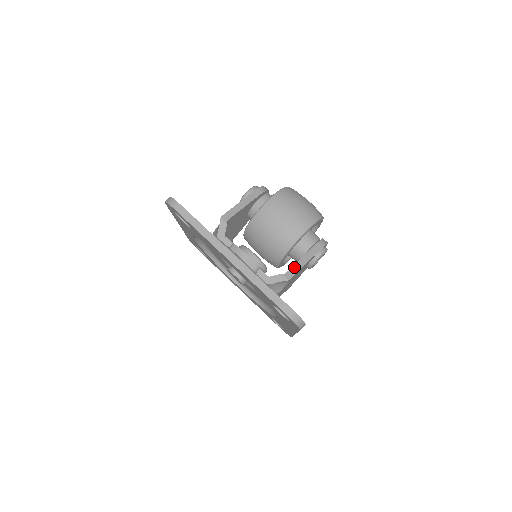
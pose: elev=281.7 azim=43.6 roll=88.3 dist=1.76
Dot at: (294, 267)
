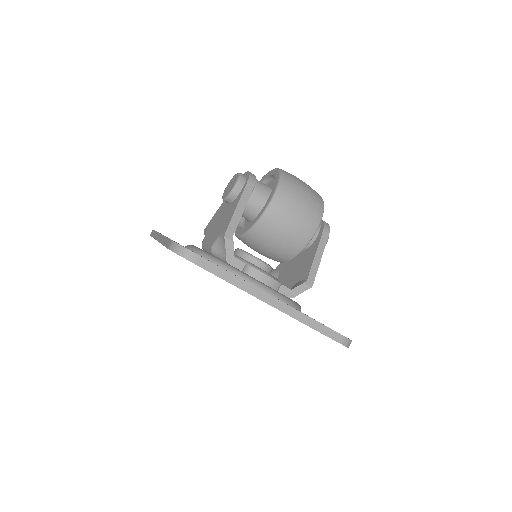
Dot at: (312, 270)
